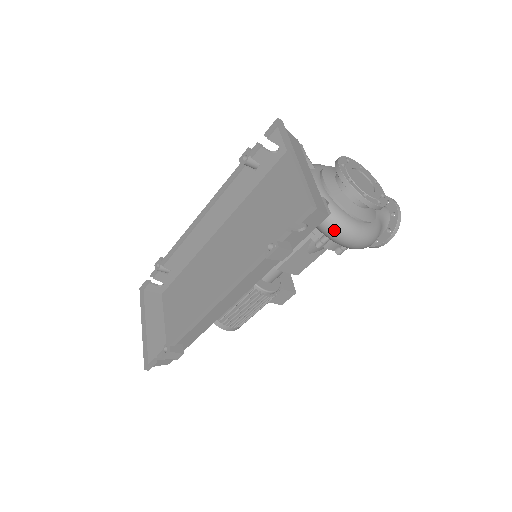
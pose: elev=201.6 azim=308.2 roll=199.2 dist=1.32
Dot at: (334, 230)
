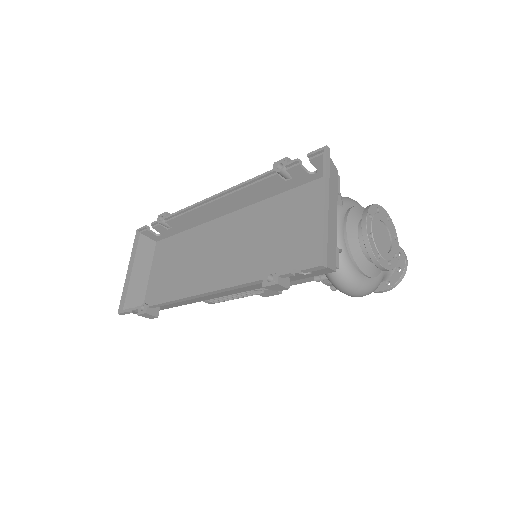
Dot at: (336, 278)
